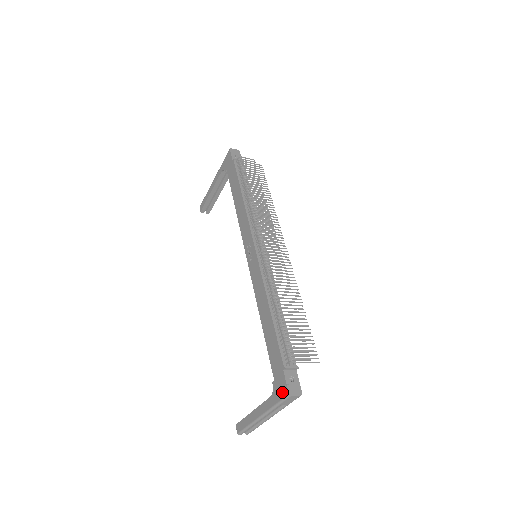
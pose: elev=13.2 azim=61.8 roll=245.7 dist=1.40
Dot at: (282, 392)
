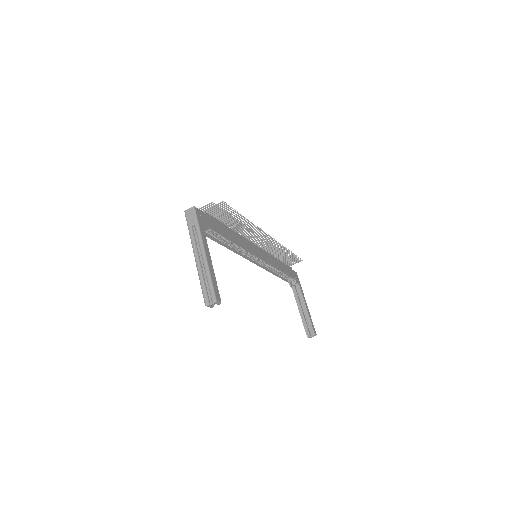
Dot at: occluded
